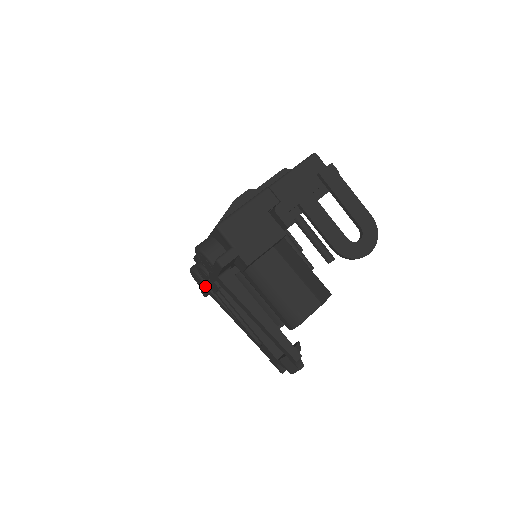
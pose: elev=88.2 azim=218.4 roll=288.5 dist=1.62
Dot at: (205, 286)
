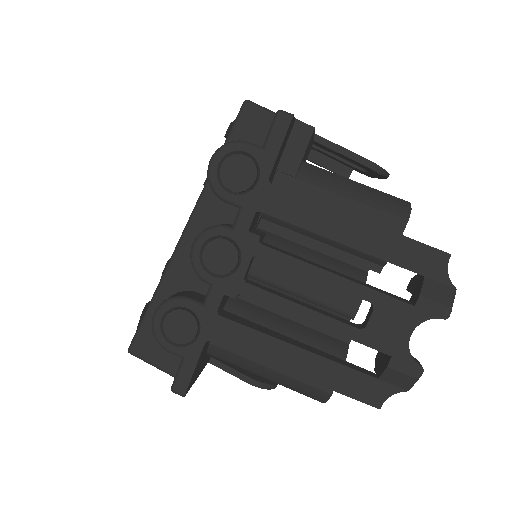
Dot at: (204, 312)
